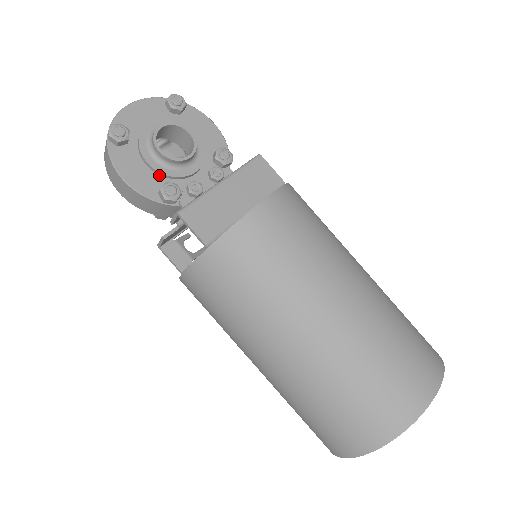
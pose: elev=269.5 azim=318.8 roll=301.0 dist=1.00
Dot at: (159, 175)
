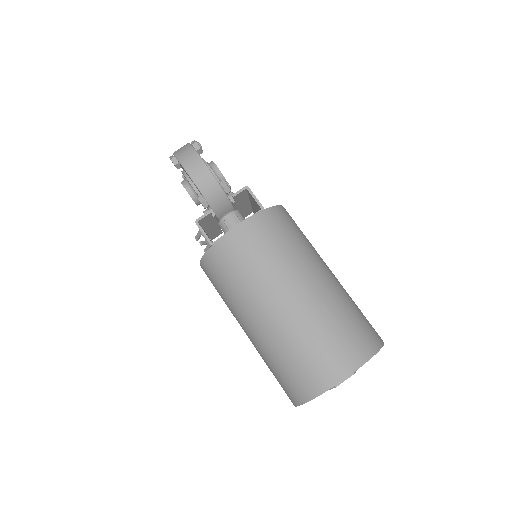
Dot at: occluded
